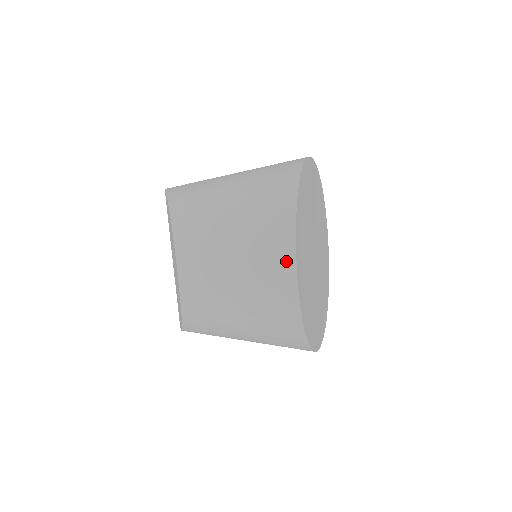
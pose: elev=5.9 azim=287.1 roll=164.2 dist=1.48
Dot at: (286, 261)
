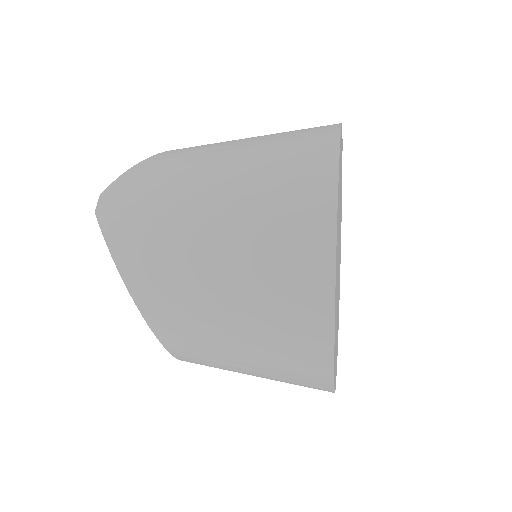
Dot at: (321, 385)
